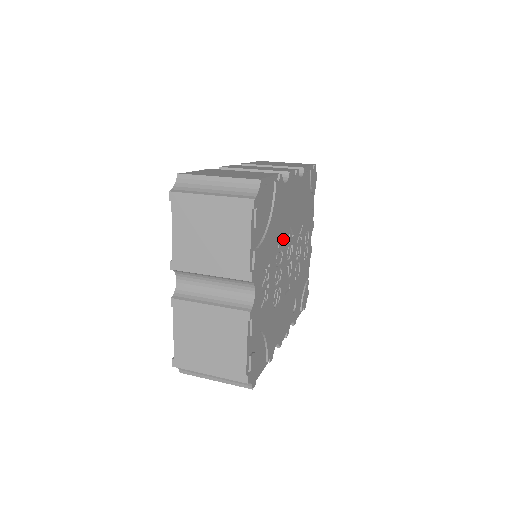
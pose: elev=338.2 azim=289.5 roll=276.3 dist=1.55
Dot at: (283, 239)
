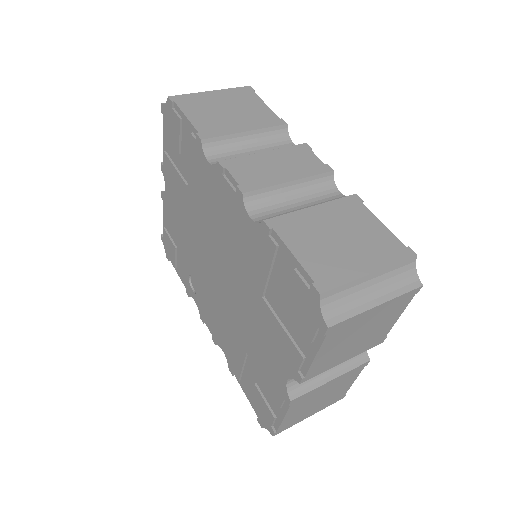
Dot at: occluded
